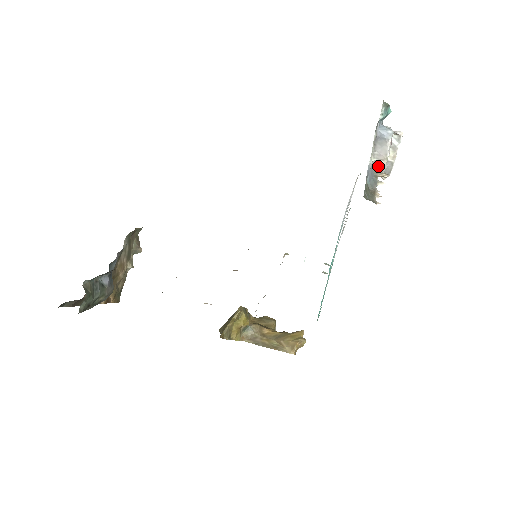
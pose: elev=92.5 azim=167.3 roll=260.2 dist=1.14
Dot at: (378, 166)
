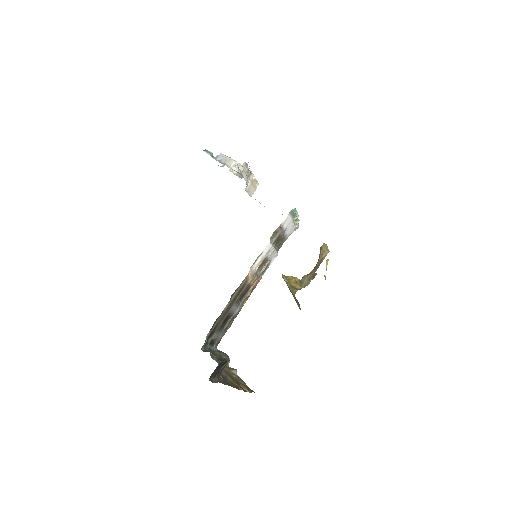
Dot at: occluded
